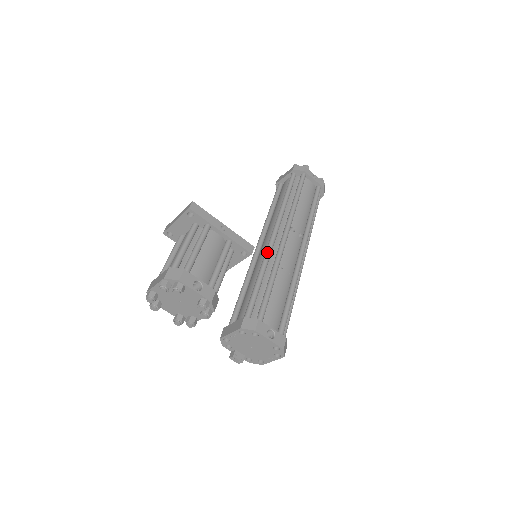
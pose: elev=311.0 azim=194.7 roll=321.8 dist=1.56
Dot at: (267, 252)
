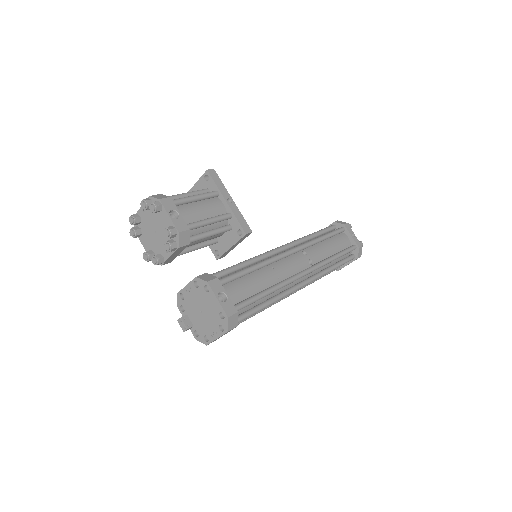
Dot at: (266, 252)
